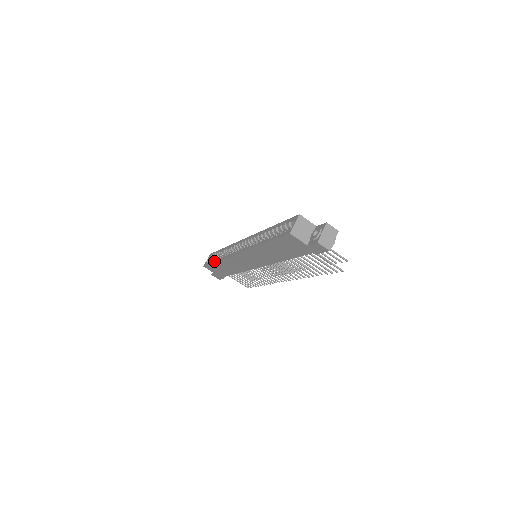
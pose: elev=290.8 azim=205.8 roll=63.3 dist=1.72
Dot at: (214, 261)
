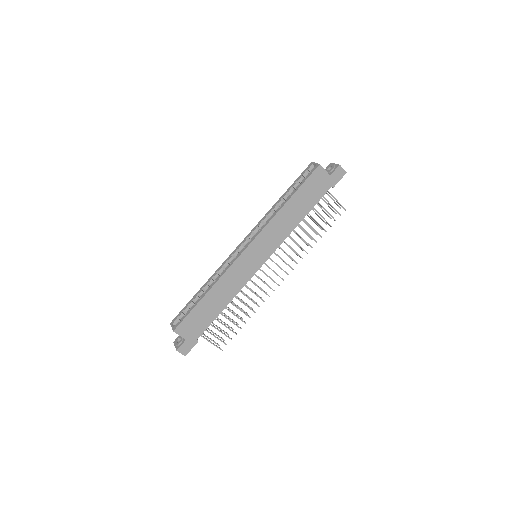
Dot at: (199, 299)
